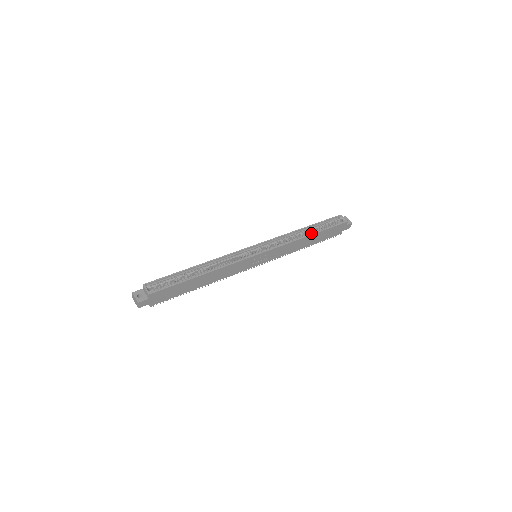
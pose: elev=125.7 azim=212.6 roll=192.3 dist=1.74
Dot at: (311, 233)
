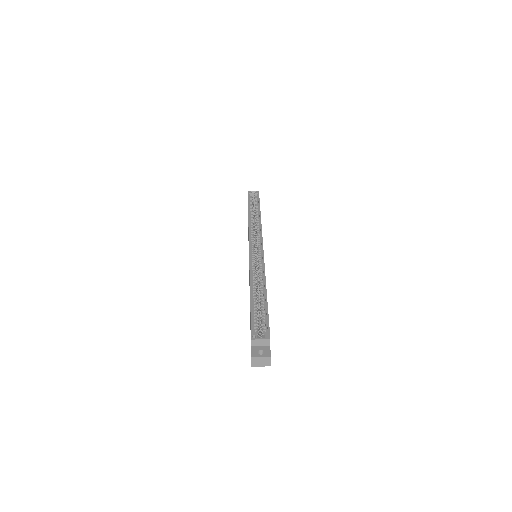
Dot at: (257, 213)
